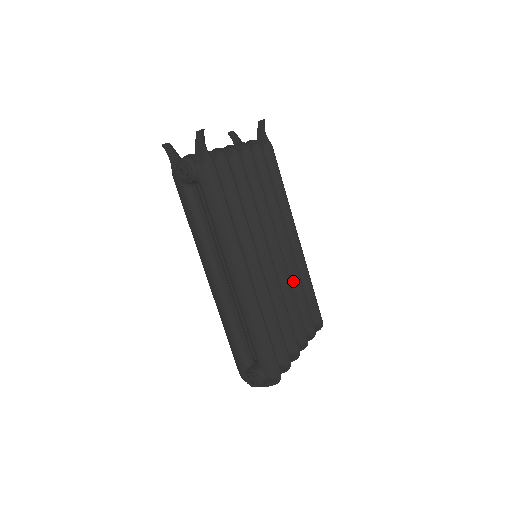
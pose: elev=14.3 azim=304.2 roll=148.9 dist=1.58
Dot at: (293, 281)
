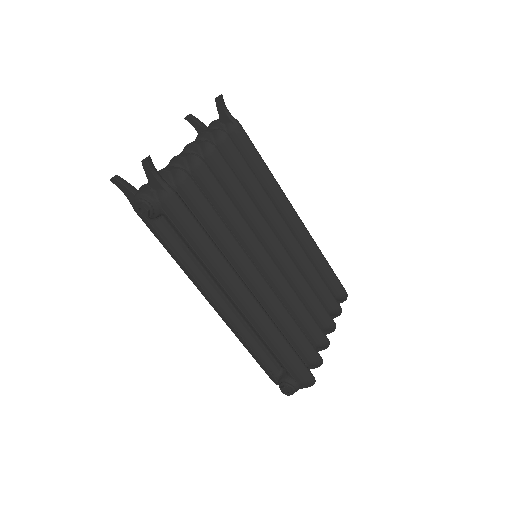
Dot at: (304, 266)
